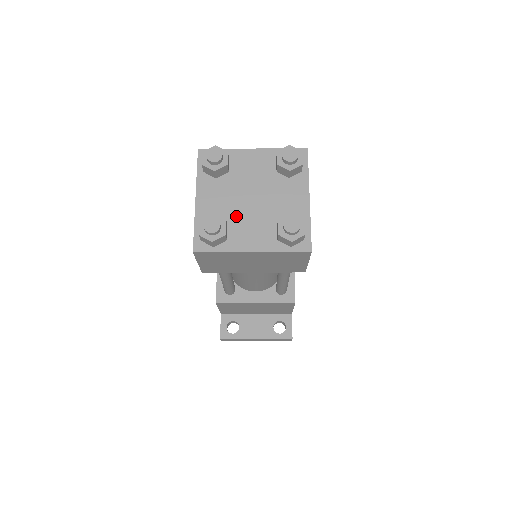
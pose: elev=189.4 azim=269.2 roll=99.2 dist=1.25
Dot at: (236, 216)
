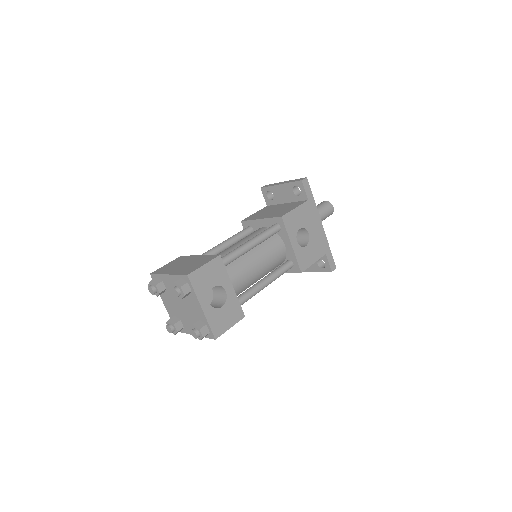
Dot at: (181, 315)
